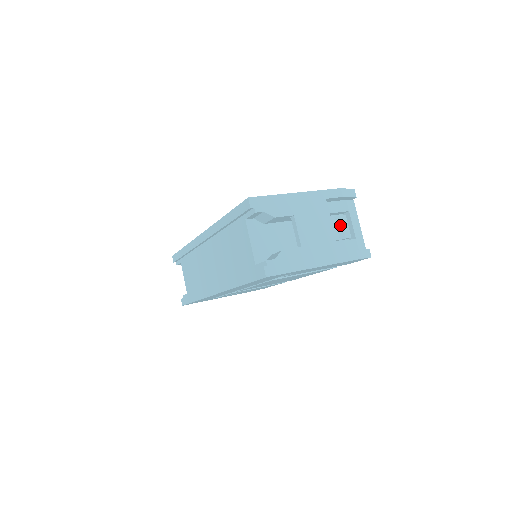
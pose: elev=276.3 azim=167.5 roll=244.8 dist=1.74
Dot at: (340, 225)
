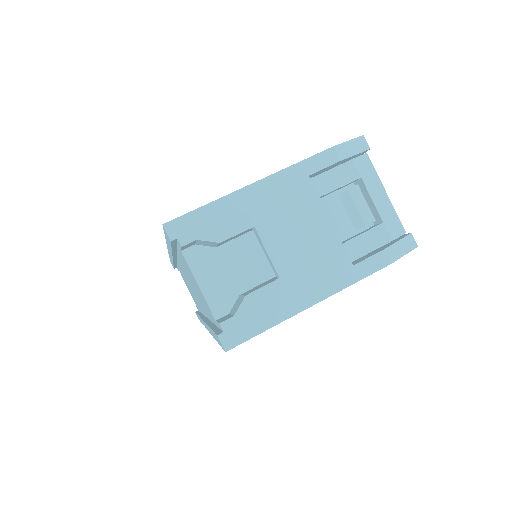
Dot at: (351, 205)
